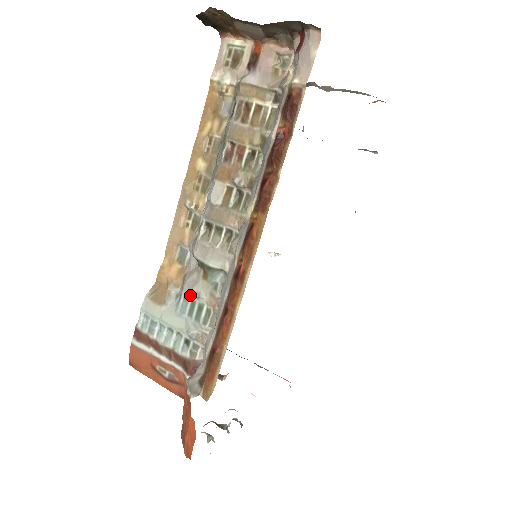
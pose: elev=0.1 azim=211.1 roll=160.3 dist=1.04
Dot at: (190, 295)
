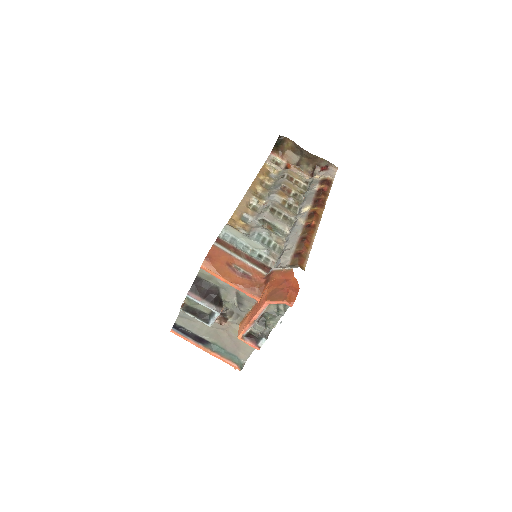
Dot at: (264, 233)
